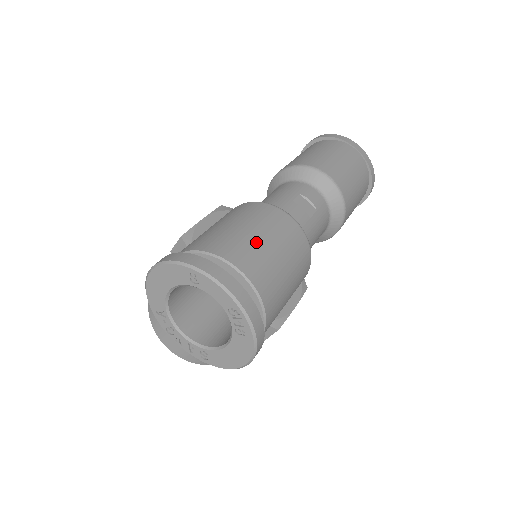
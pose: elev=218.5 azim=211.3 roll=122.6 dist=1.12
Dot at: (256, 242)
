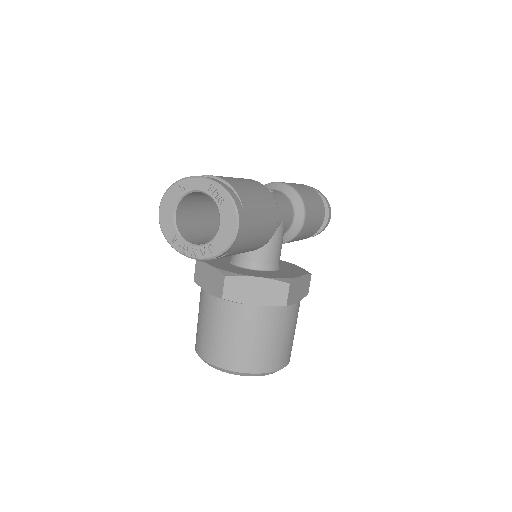
Dot at: occluded
